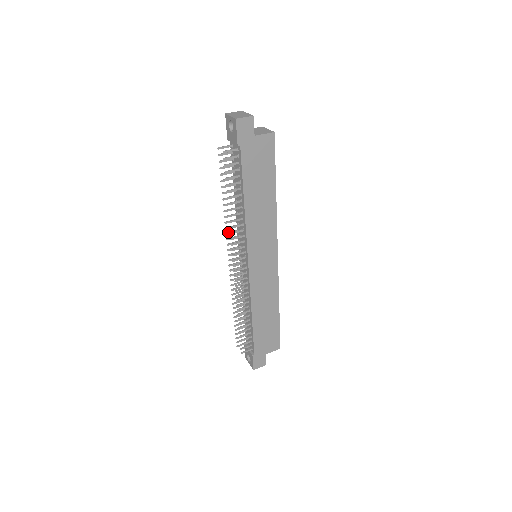
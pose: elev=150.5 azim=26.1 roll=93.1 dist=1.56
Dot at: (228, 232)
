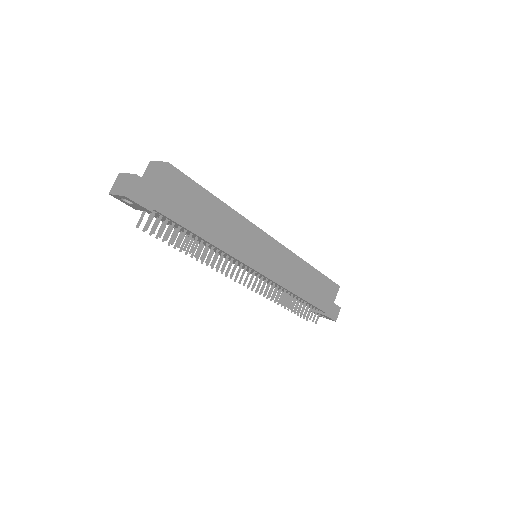
Dot at: occluded
